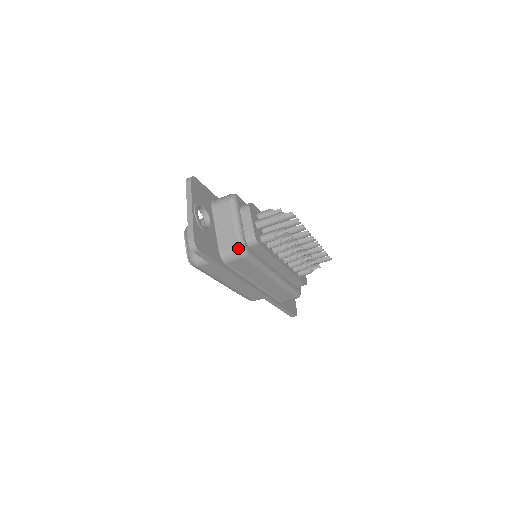
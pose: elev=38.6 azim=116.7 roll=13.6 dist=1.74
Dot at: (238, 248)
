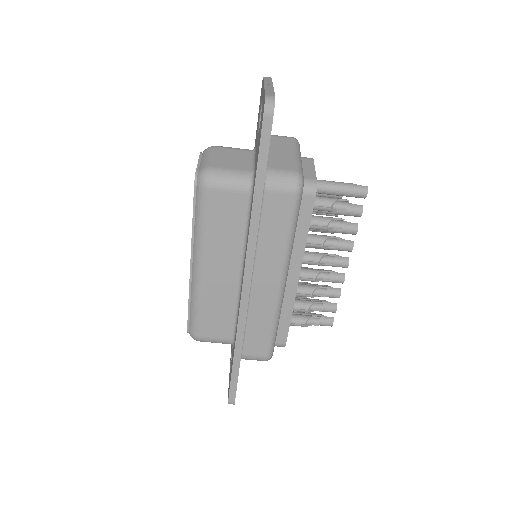
Dot at: (296, 174)
